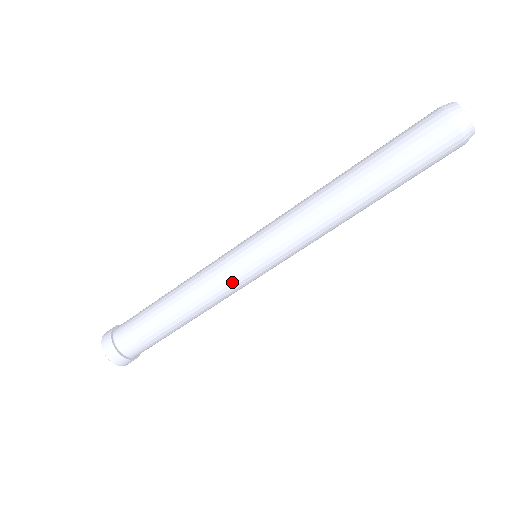
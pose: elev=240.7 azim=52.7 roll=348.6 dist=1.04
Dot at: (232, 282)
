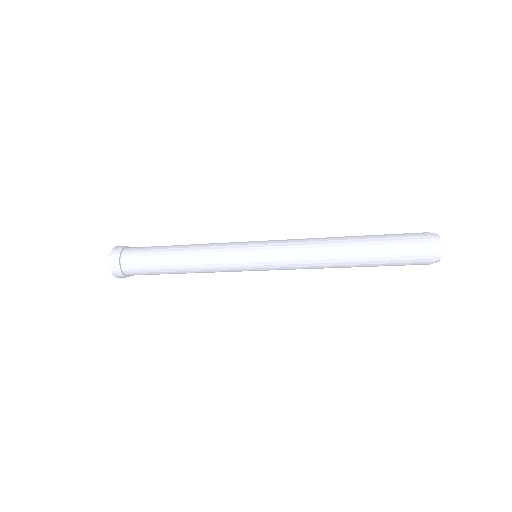
Dot at: occluded
